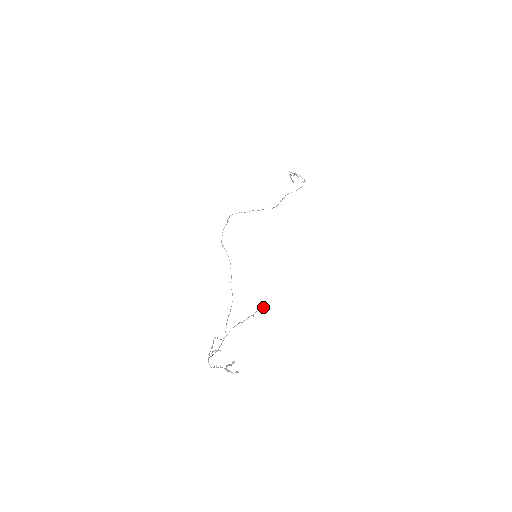
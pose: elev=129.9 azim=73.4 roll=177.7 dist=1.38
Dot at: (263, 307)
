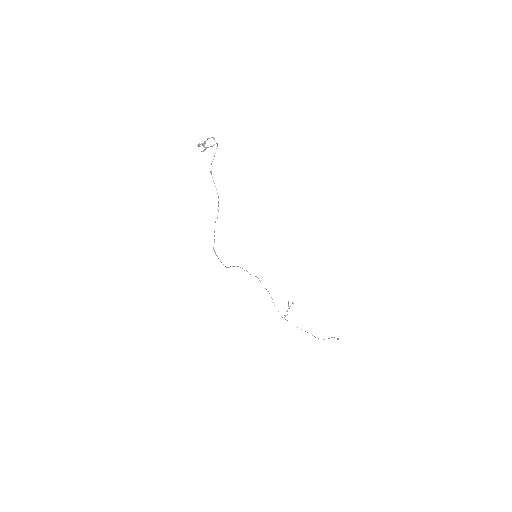
Dot at: (338, 339)
